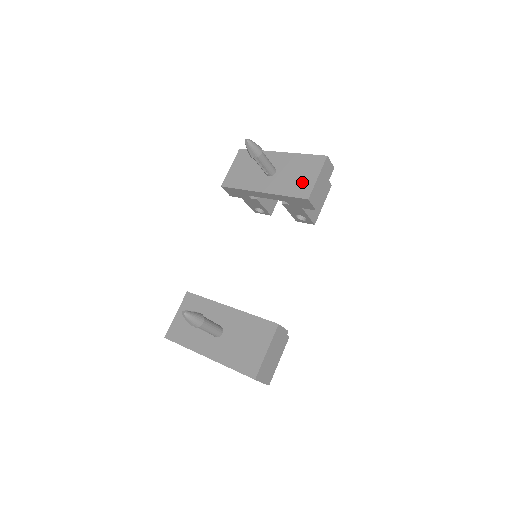
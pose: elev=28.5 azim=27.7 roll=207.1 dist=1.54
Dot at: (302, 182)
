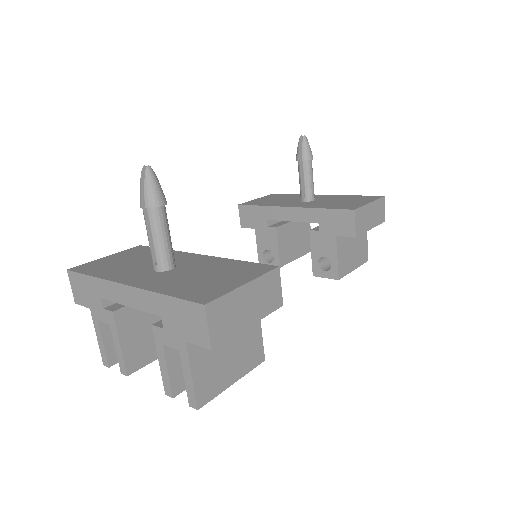
Dot at: (348, 203)
